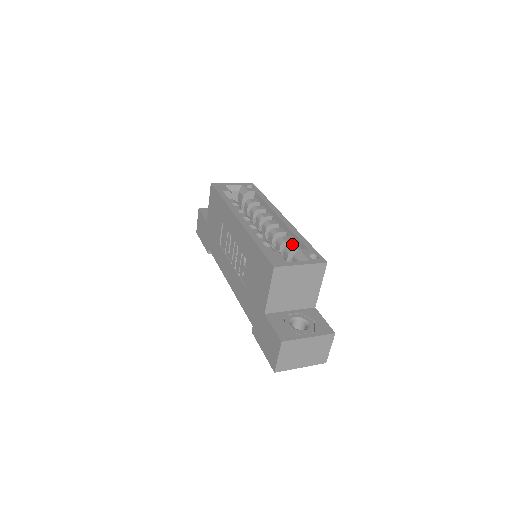
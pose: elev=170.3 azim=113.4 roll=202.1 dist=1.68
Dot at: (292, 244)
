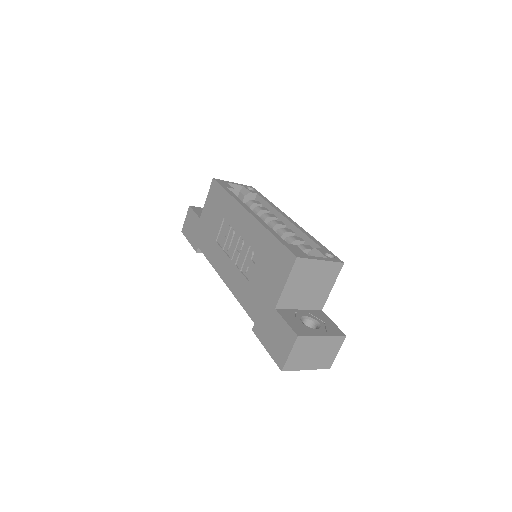
Dot at: occluded
